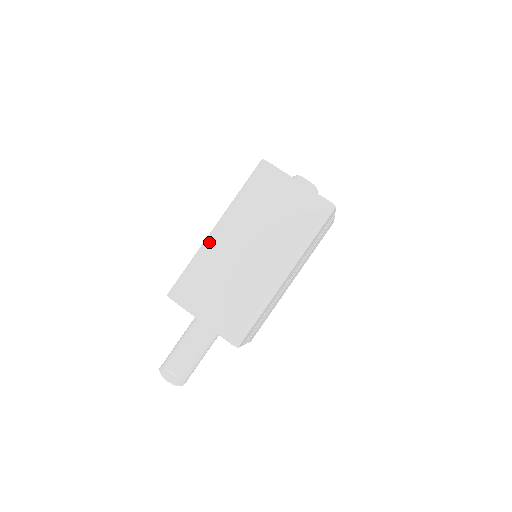
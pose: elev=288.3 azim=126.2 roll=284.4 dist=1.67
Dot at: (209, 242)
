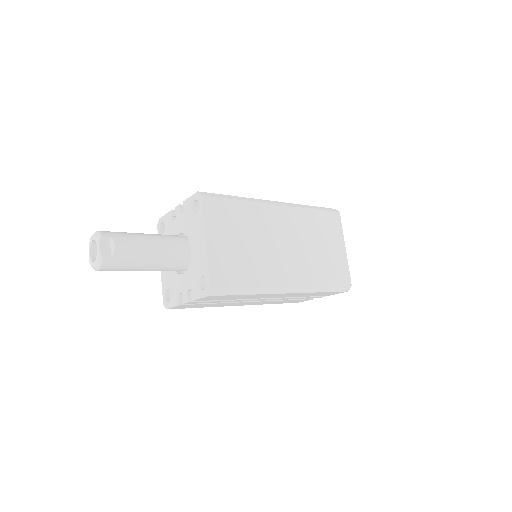
Dot at: (266, 204)
